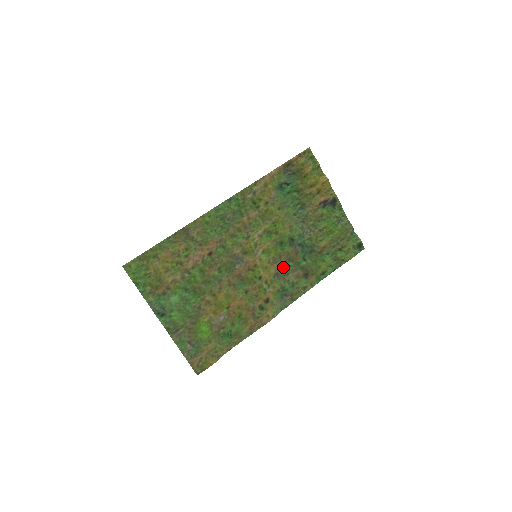
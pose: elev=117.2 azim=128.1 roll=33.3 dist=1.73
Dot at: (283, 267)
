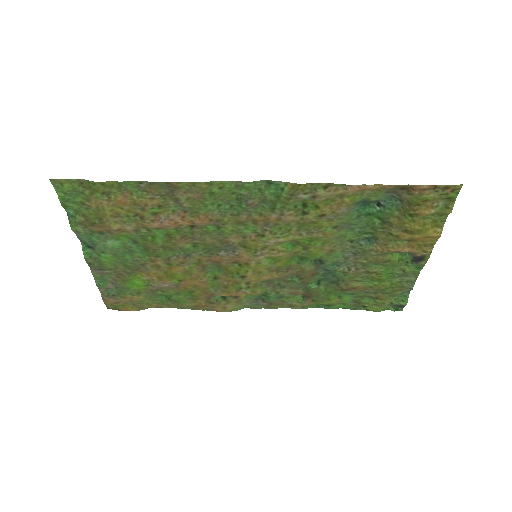
Dot at: (284, 277)
